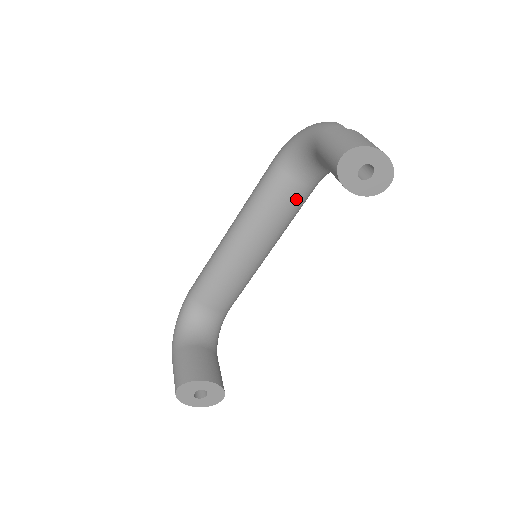
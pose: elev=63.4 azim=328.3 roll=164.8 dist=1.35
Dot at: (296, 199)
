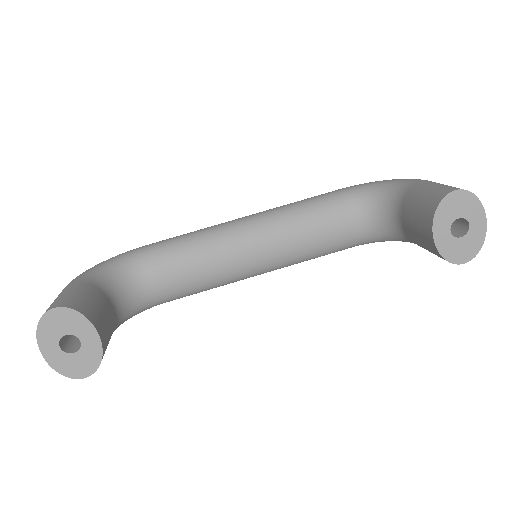
Dot at: (334, 237)
